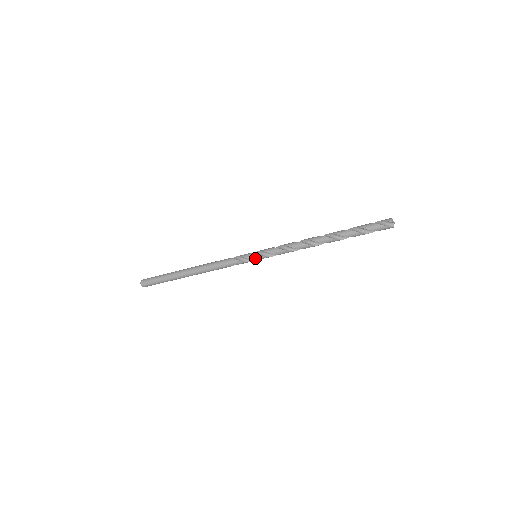
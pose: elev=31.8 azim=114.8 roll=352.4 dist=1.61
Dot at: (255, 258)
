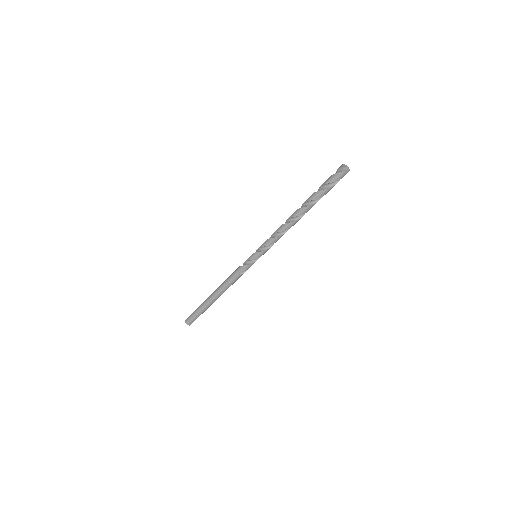
Dot at: (254, 257)
